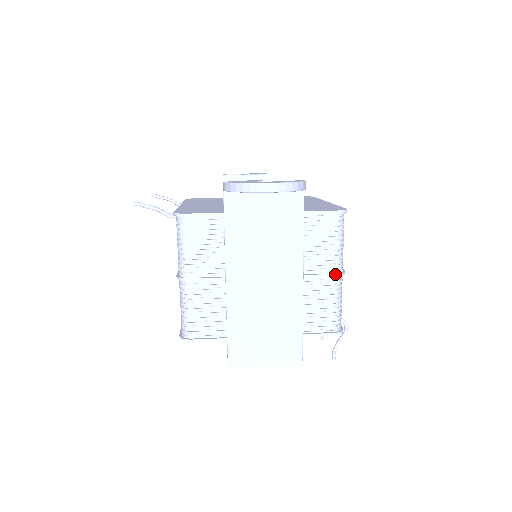
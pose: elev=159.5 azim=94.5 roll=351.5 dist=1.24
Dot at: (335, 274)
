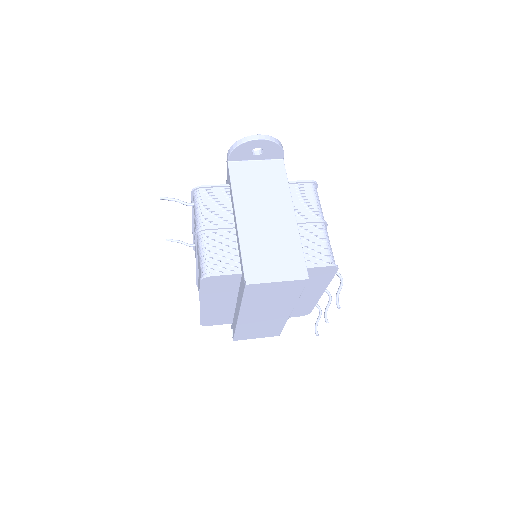
Dot at: (319, 220)
